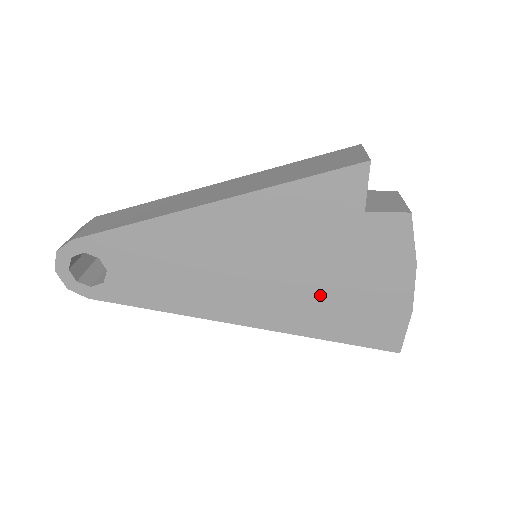
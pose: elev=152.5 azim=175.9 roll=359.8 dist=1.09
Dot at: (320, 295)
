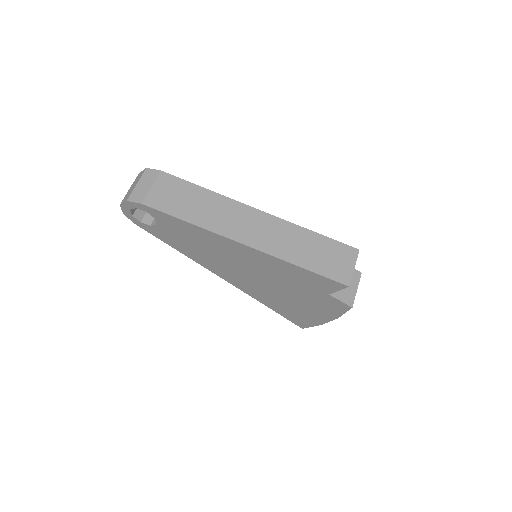
Dot at: (279, 297)
